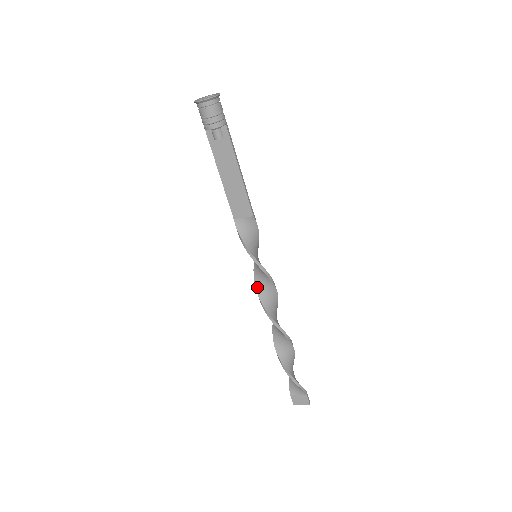
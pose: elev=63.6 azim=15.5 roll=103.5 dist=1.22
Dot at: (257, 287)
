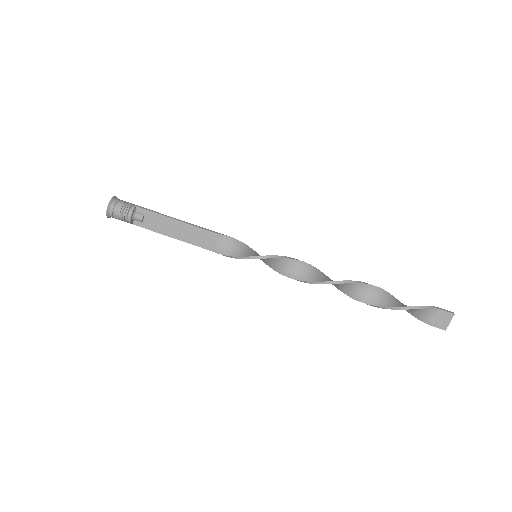
Dot at: (286, 275)
